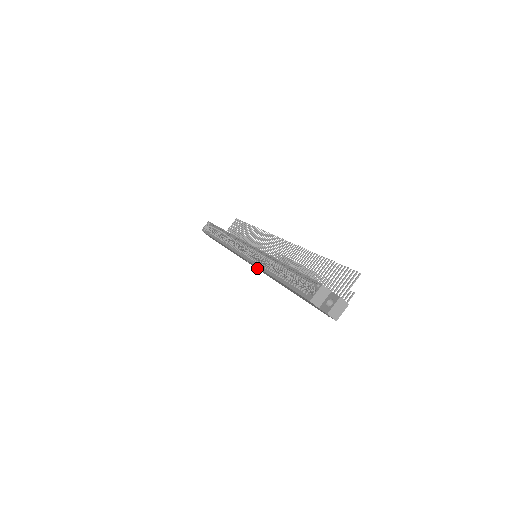
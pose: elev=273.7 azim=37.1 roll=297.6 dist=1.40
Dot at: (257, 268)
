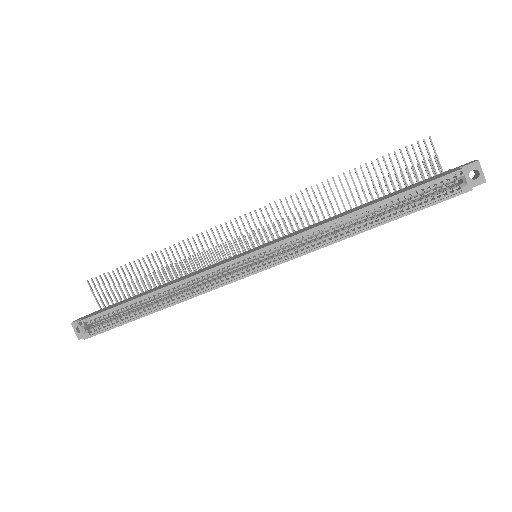
Dot at: occluded
